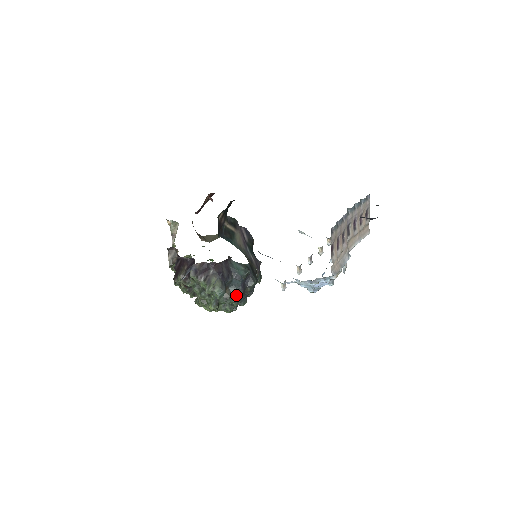
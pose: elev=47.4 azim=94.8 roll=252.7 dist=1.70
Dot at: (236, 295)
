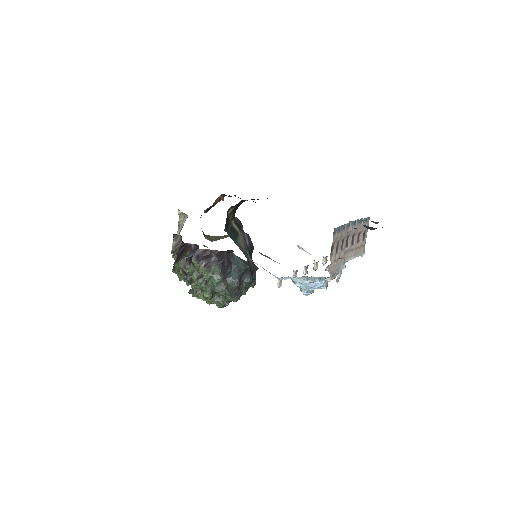
Dot at: (232, 287)
